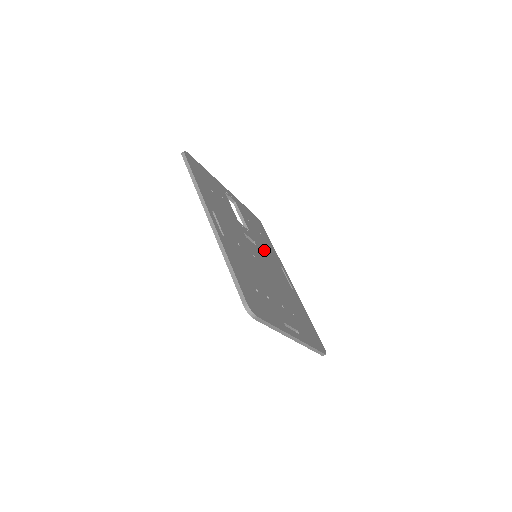
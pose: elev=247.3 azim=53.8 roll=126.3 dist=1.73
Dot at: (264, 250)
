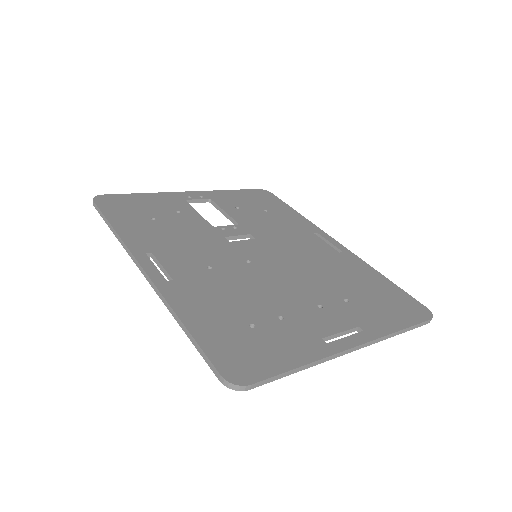
Dot at: (274, 233)
